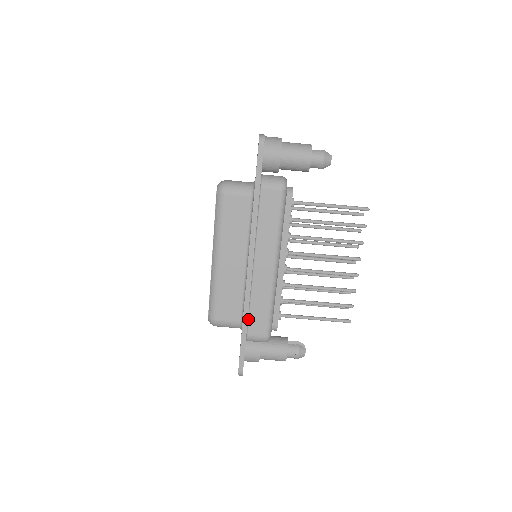
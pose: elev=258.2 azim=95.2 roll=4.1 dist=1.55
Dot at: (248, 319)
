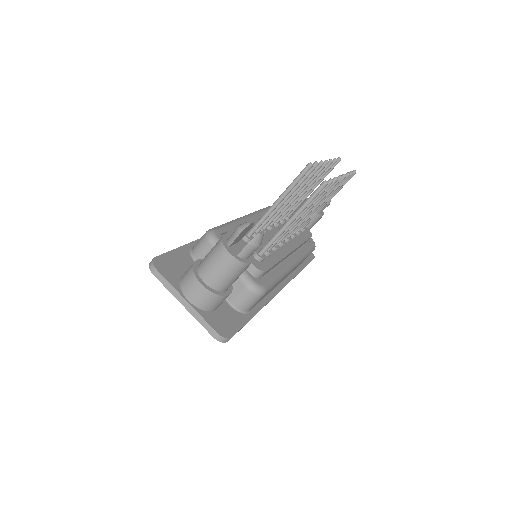
Dot at: (297, 267)
